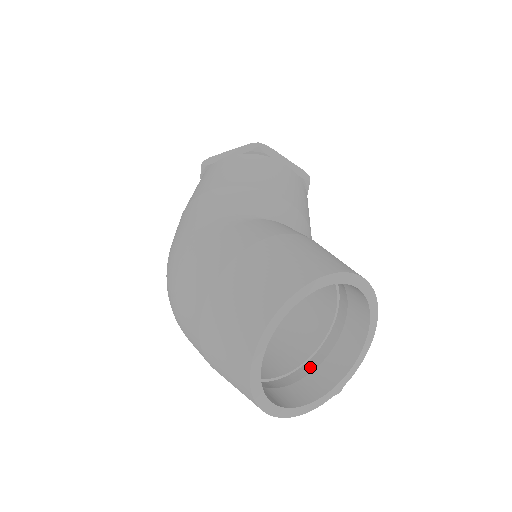
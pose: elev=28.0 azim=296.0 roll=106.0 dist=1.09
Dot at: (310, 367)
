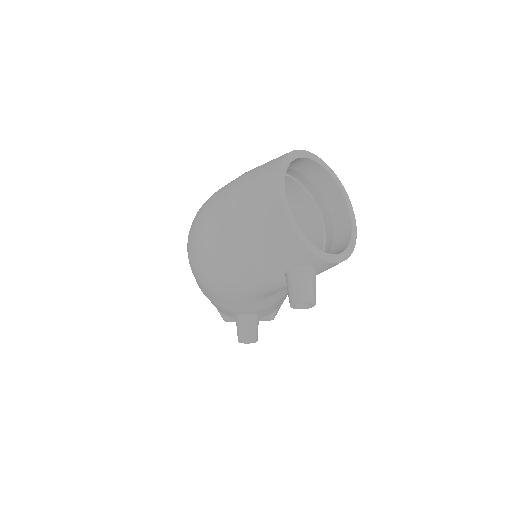
Dot at: occluded
